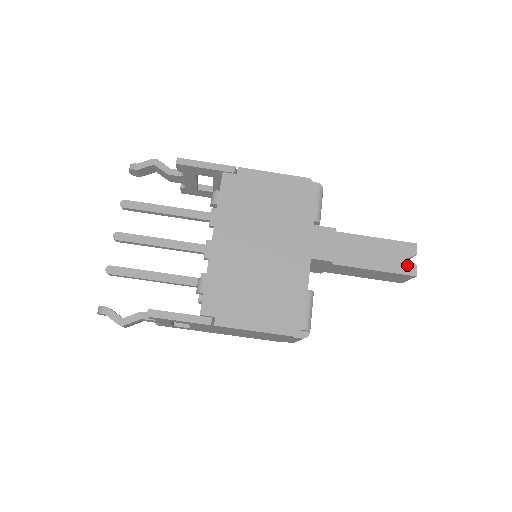
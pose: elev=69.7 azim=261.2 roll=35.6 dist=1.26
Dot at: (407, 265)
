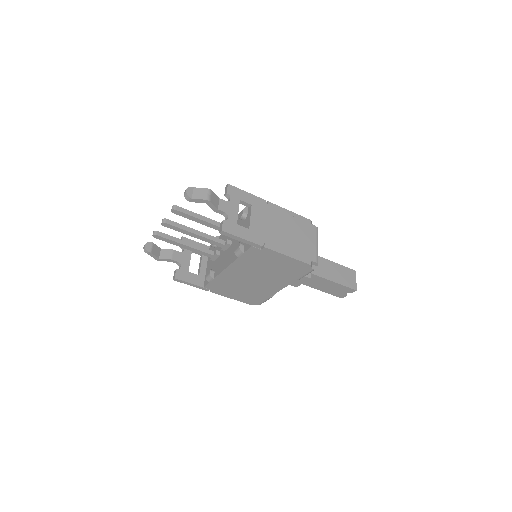
Dot at: (341, 294)
